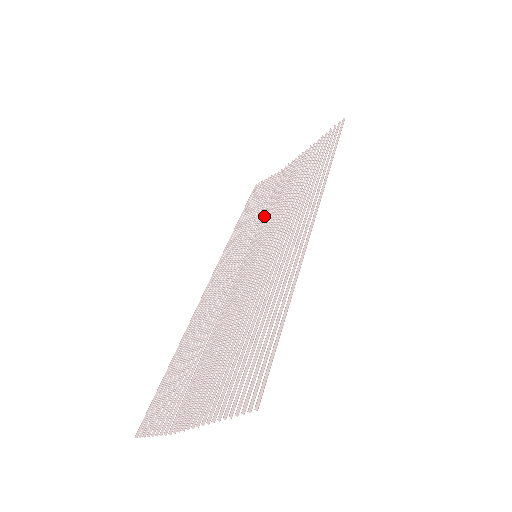
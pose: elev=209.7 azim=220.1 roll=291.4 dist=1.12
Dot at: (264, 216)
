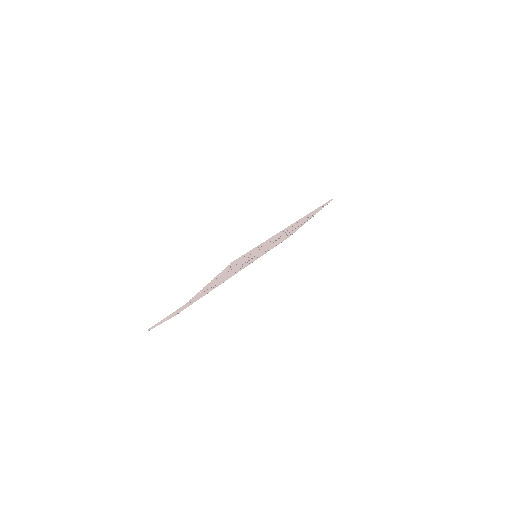
Dot at: occluded
